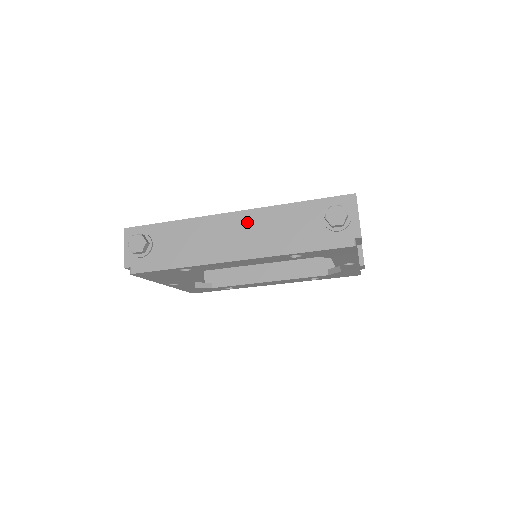
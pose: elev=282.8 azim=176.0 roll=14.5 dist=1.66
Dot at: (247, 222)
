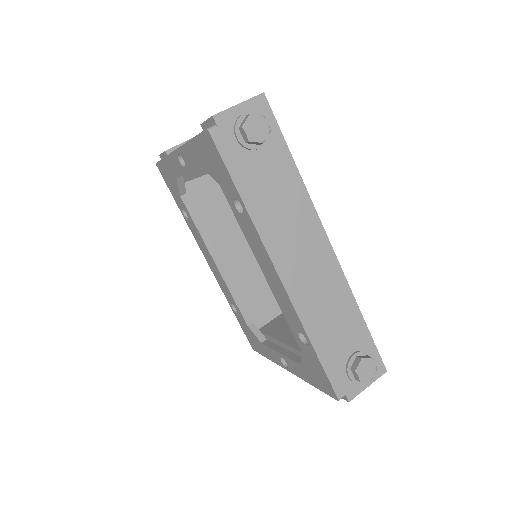
Dot at: (326, 268)
